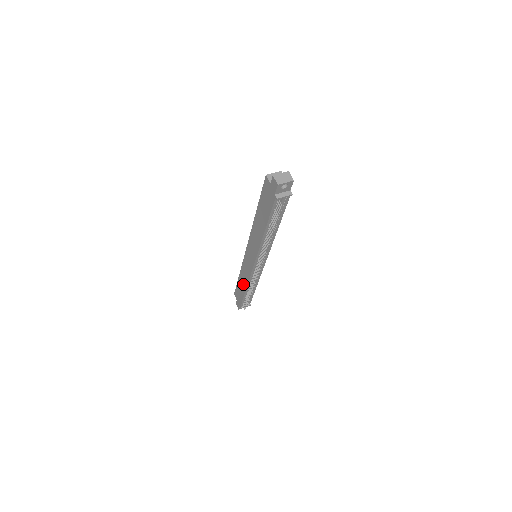
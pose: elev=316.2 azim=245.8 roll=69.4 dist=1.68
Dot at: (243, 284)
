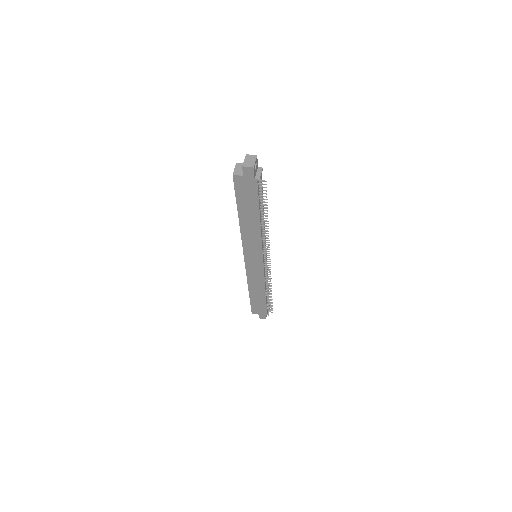
Dot at: (259, 292)
